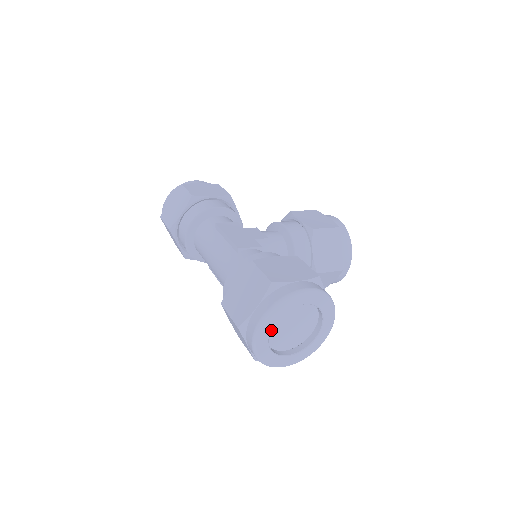
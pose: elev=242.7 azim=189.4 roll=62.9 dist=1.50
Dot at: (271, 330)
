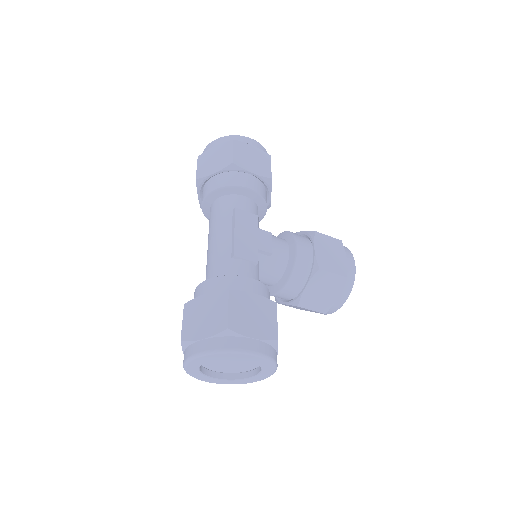
Dot at: occluded
